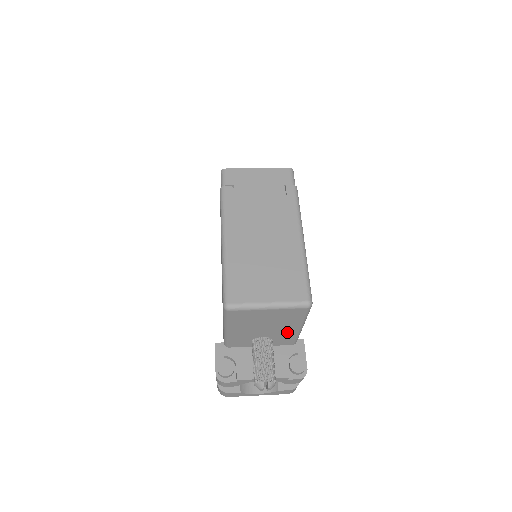
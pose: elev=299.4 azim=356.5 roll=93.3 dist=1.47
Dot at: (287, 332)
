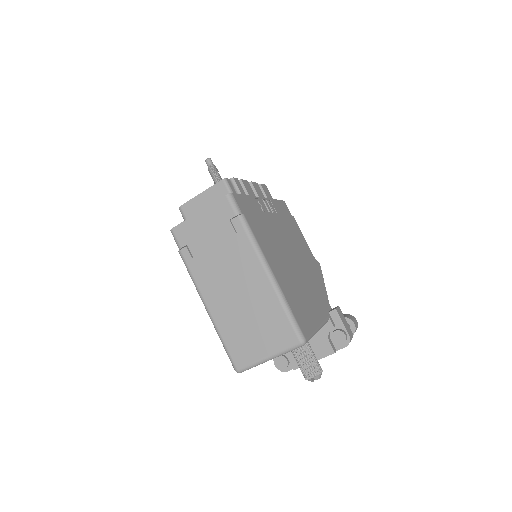
Dot at: occluded
